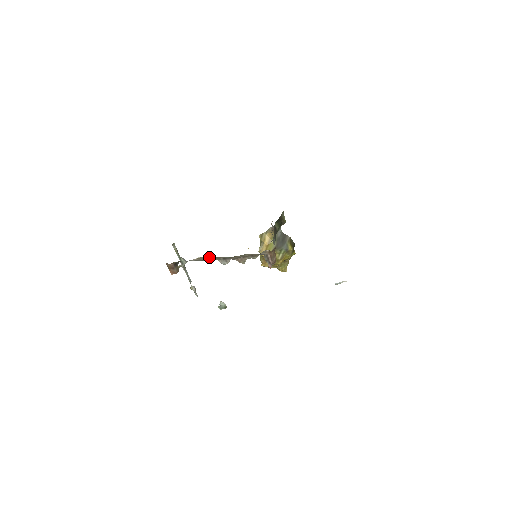
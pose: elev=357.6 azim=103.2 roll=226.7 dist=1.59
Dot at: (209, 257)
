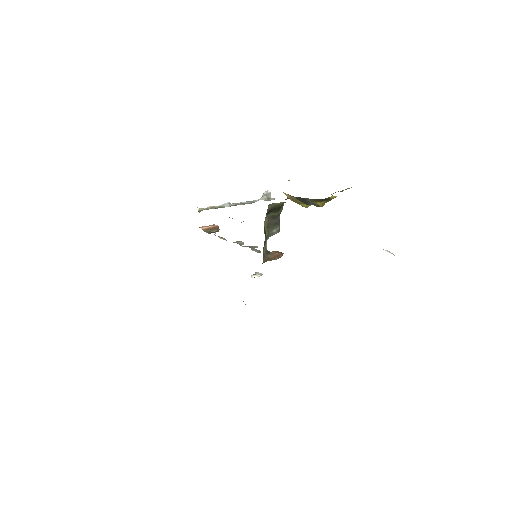
Dot at: occluded
